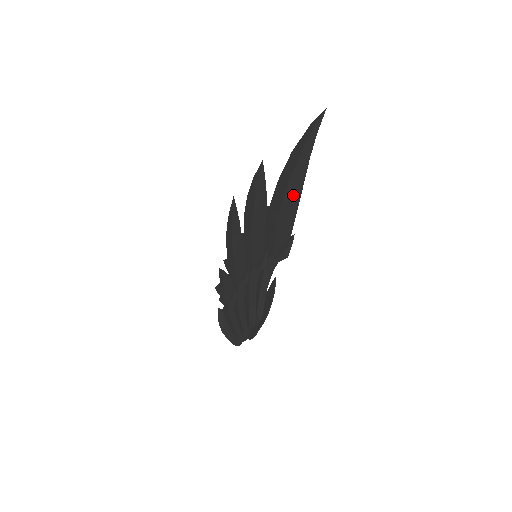
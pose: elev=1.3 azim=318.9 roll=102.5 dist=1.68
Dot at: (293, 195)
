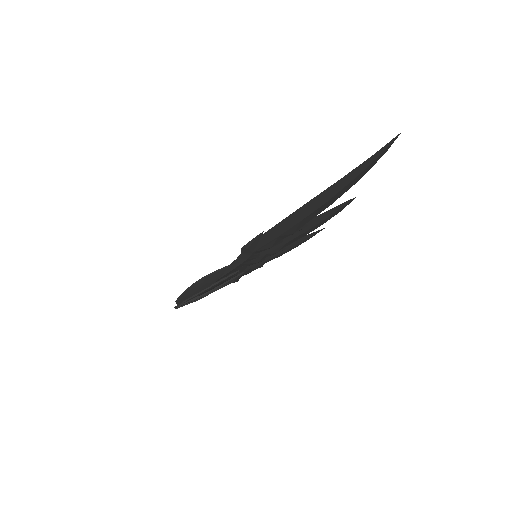
Dot at: (306, 206)
